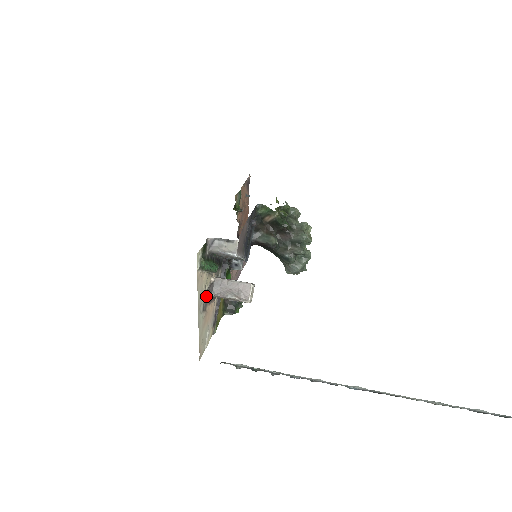
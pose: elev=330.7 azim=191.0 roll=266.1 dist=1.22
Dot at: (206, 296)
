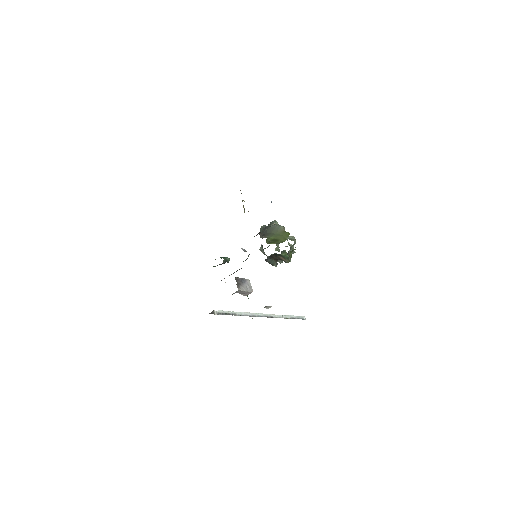
Dot at: occluded
